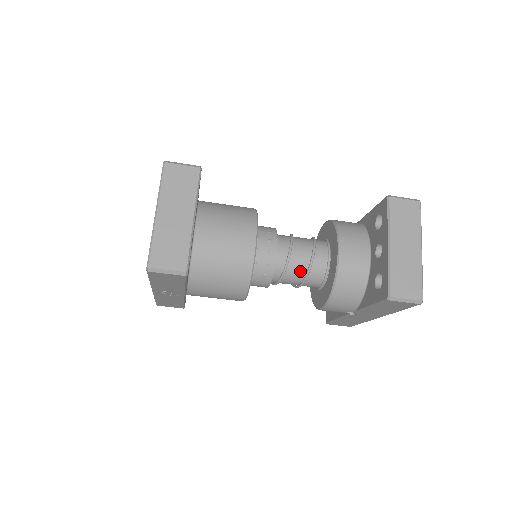
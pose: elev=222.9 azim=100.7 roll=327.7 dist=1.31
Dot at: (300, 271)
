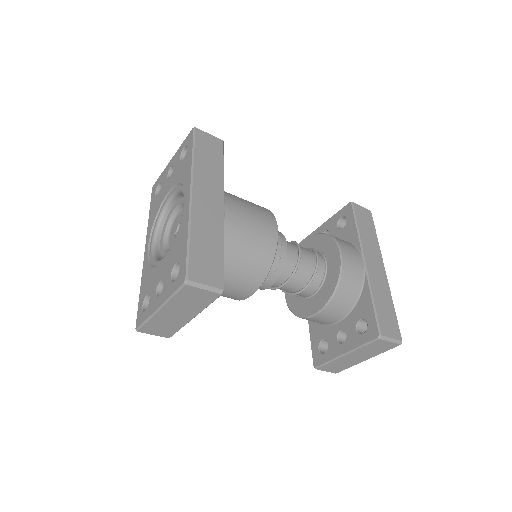
Dot at: occluded
